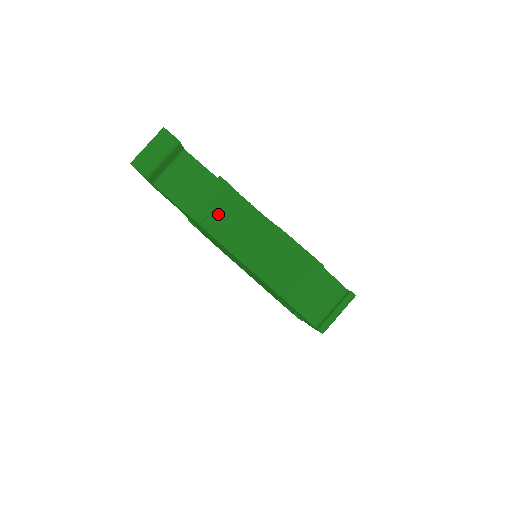
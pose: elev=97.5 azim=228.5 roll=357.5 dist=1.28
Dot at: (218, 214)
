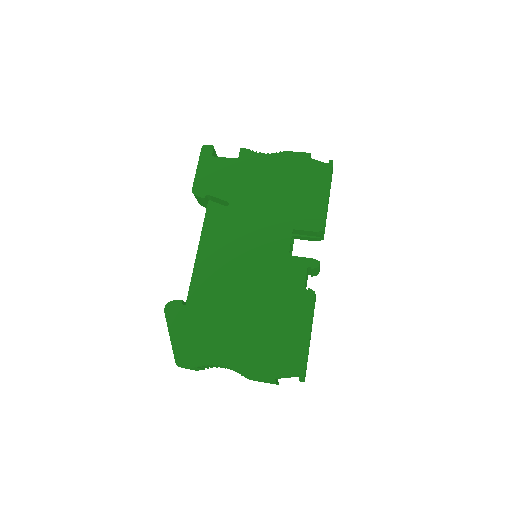
Dot at: occluded
